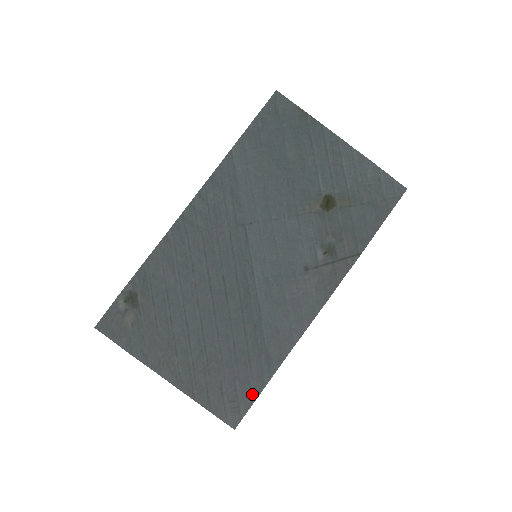
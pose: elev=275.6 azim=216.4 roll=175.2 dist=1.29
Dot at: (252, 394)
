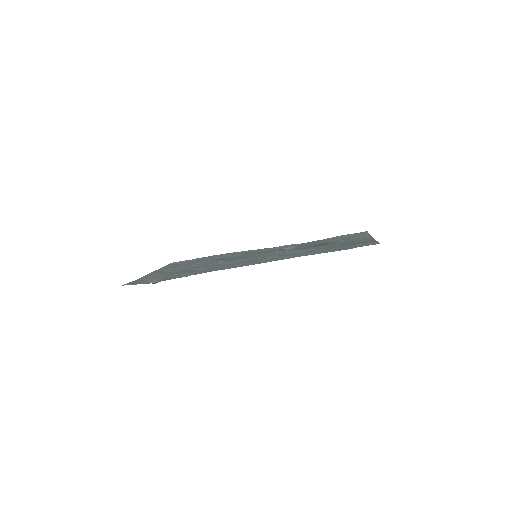
Dot at: occluded
